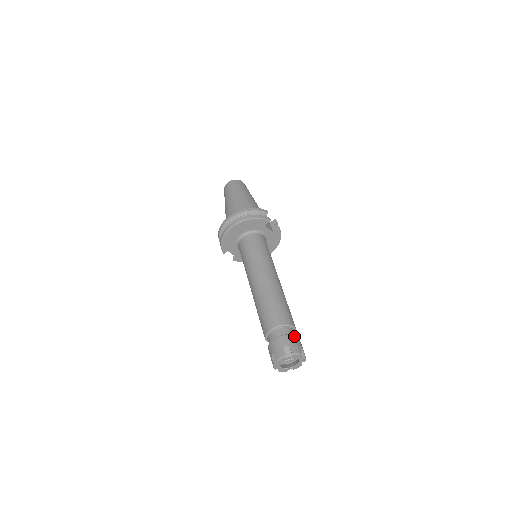
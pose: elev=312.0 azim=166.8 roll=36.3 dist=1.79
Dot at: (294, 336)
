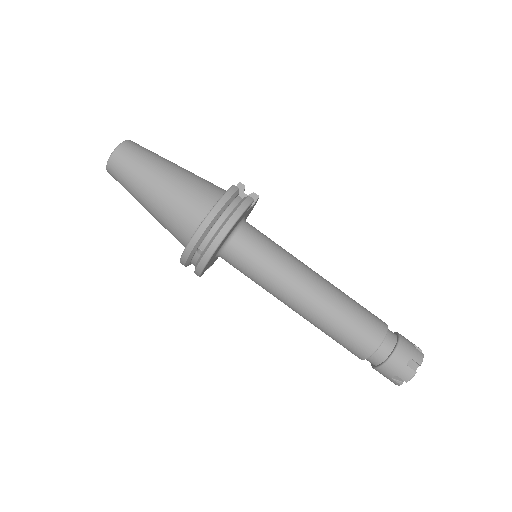
Dot at: (402, 340)
